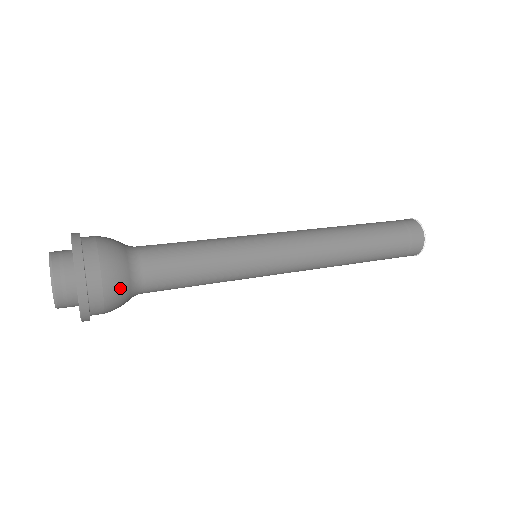
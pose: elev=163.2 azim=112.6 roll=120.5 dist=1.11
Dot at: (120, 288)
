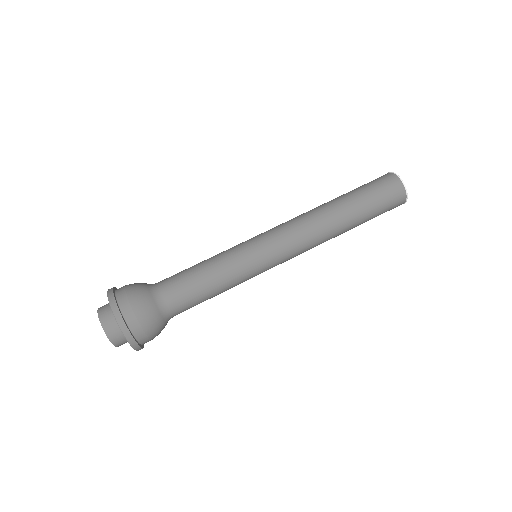
Dot at: (153, 320)
